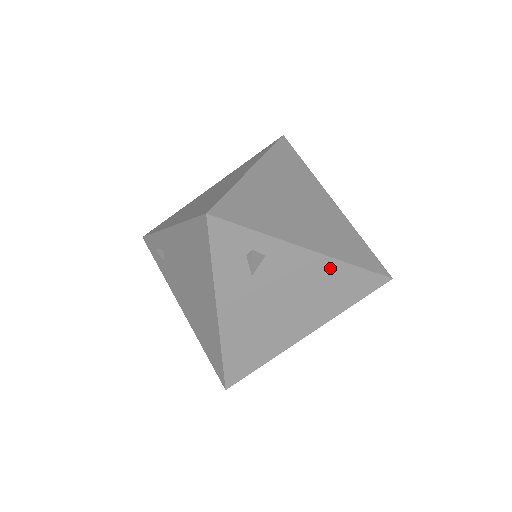
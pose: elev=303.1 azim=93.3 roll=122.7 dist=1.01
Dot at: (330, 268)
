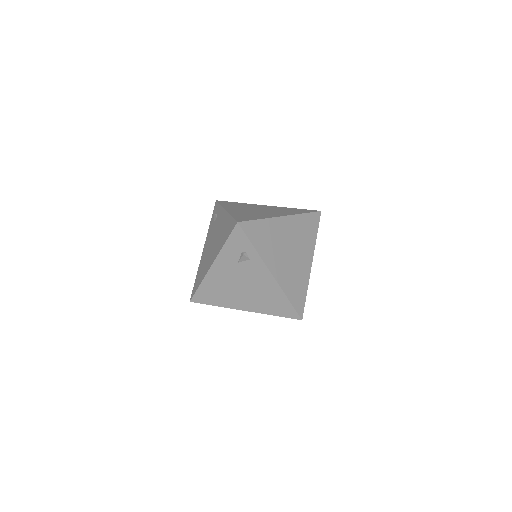
Dot at: (275, 289)
